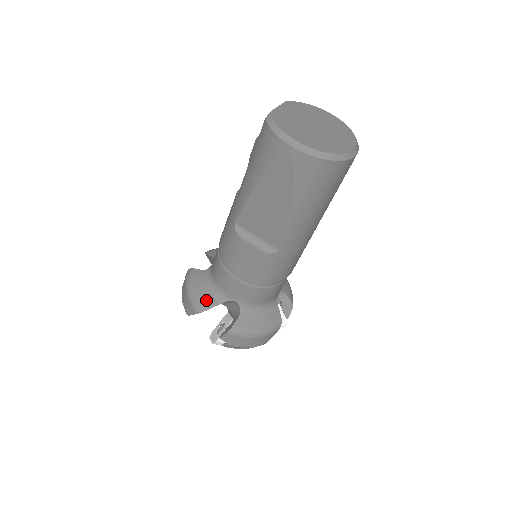
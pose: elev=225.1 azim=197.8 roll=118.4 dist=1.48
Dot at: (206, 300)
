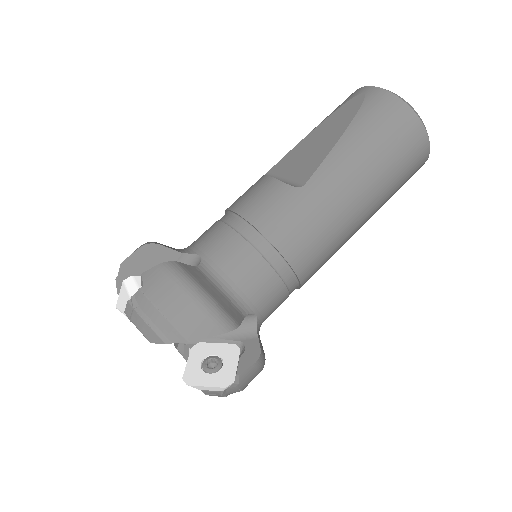
Dot at: (165, 245)
